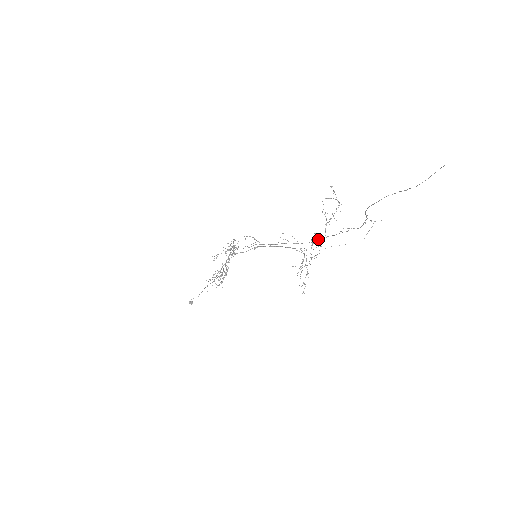
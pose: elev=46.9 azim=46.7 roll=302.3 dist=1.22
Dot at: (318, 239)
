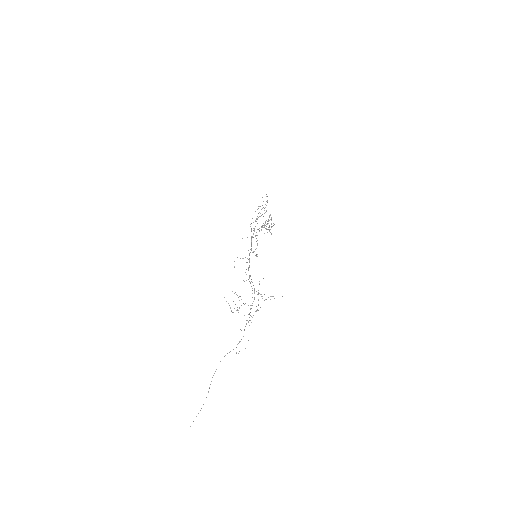
Dot at: occluded
